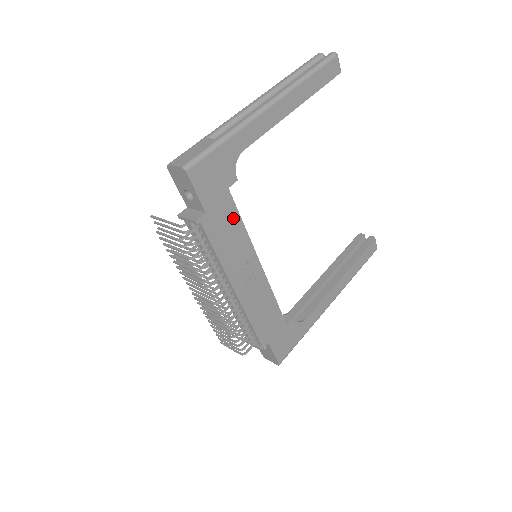
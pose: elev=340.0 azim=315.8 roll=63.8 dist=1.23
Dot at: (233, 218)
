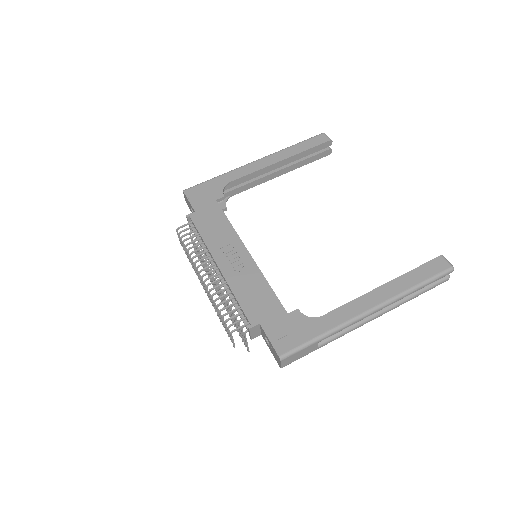
Dot at: (219, 217)
